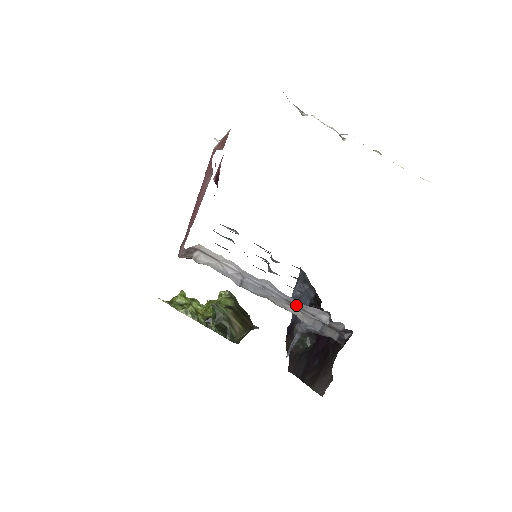
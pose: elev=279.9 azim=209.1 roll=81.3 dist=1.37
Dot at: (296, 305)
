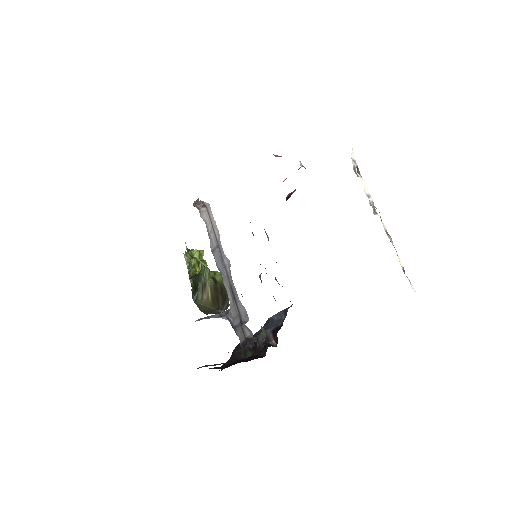
Dot at: (234, 293)
